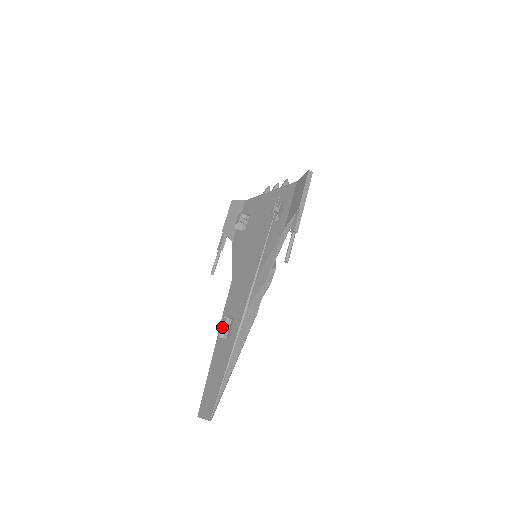
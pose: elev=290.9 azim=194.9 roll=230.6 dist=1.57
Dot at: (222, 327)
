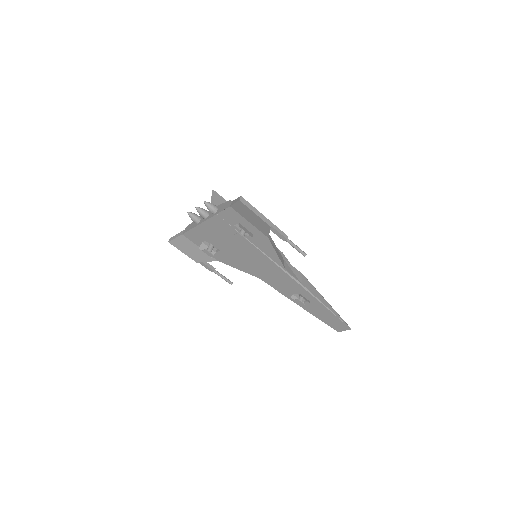
Dot at: (301, 304)
